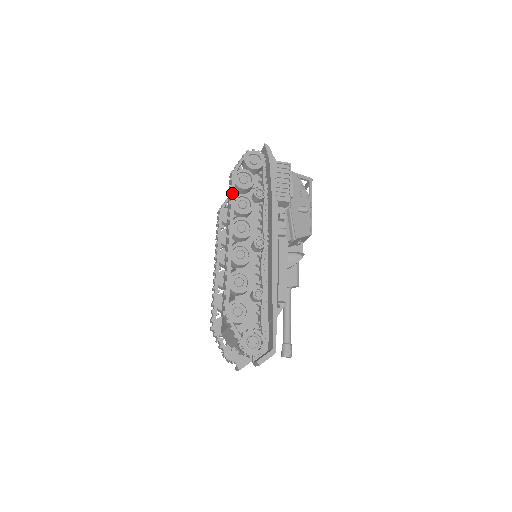
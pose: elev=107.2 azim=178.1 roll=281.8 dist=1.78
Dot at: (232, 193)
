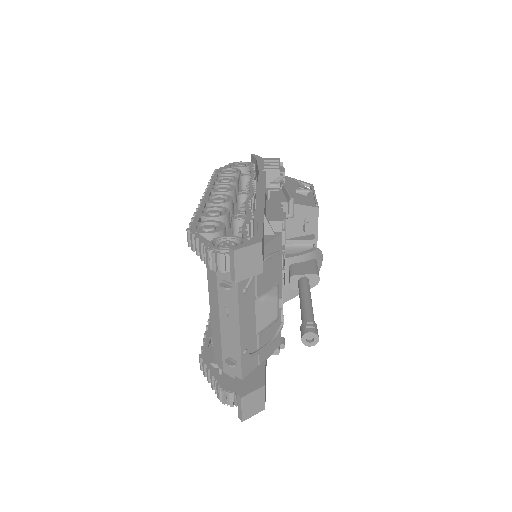
Dot at: (214, 176)
